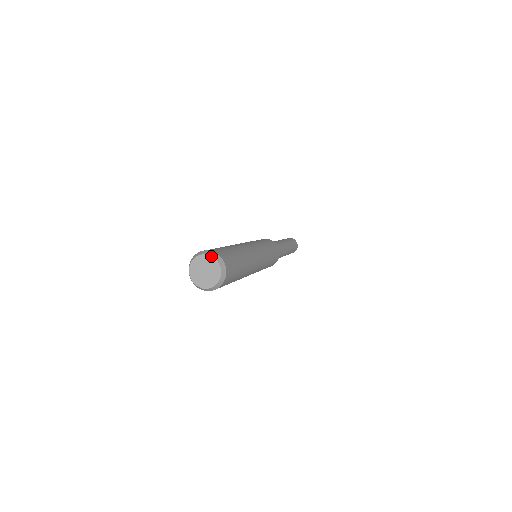
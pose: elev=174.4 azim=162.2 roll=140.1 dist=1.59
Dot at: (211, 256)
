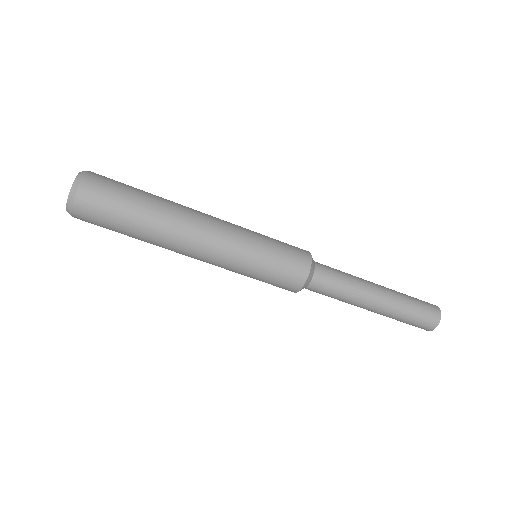
Dot at: occluded
